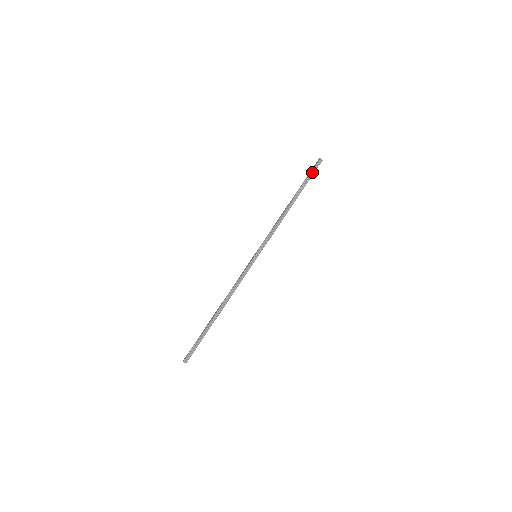
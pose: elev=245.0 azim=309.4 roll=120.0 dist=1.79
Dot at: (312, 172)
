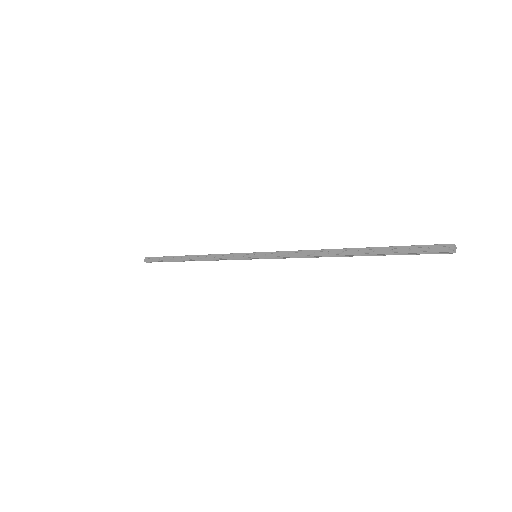
Dot at: (417, 252)
